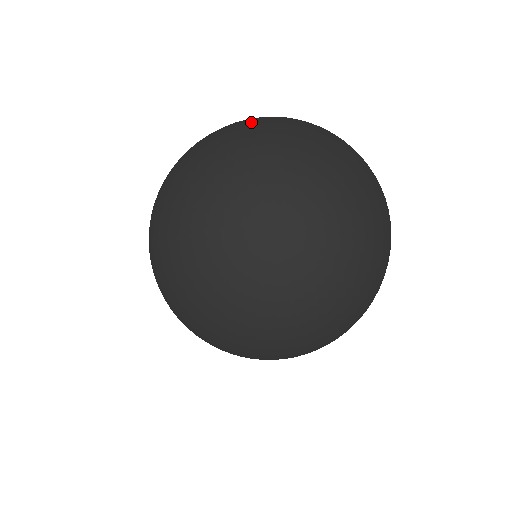
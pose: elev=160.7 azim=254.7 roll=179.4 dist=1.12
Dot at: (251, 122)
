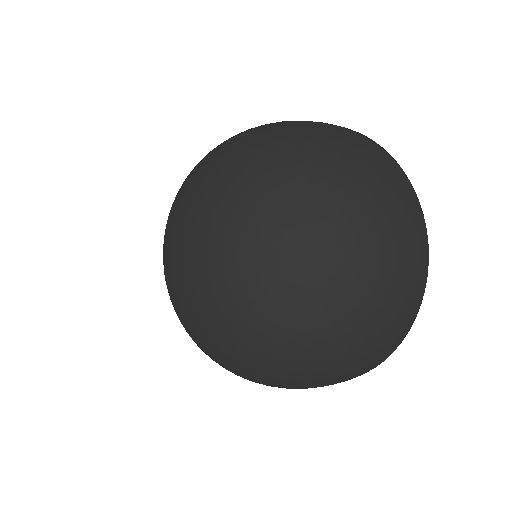
Dot at: occluded
